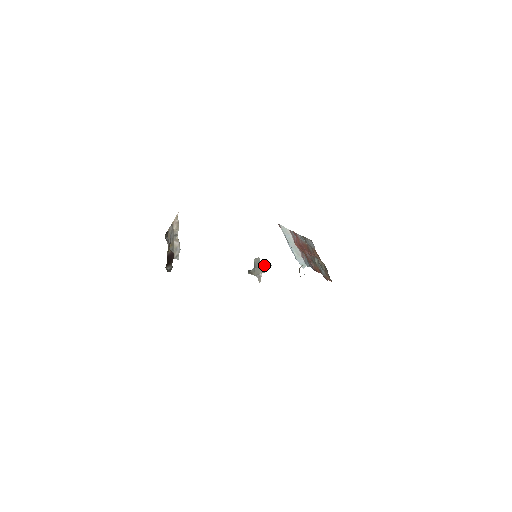
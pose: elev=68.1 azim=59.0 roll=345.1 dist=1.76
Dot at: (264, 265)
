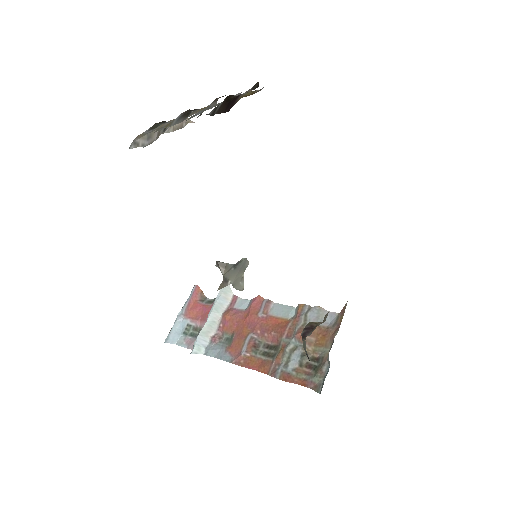
Dot at: (242, 278)
